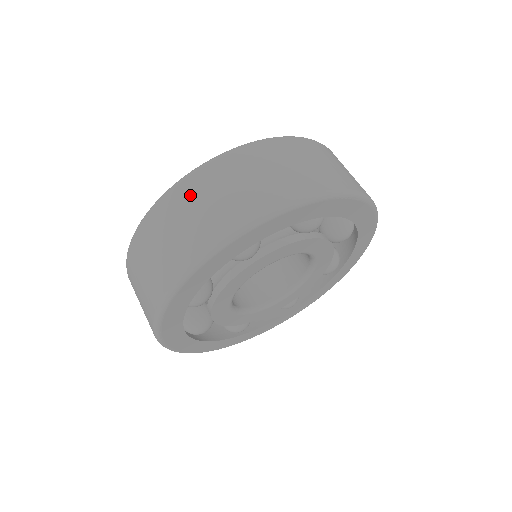
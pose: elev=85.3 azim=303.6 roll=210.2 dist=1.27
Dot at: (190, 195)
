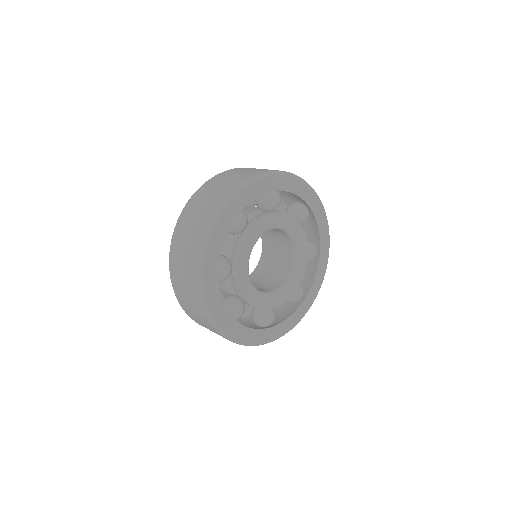
Dot at: (194, 204)
